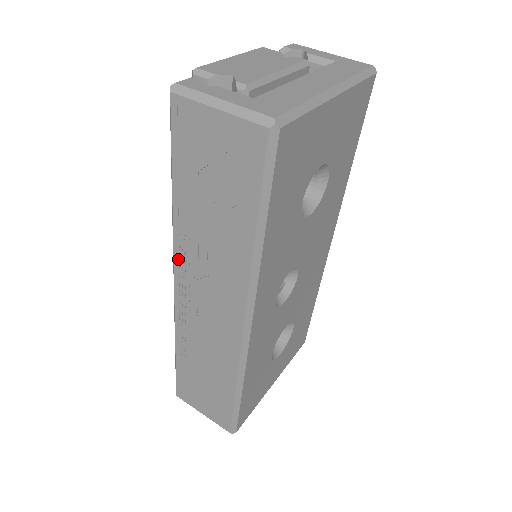
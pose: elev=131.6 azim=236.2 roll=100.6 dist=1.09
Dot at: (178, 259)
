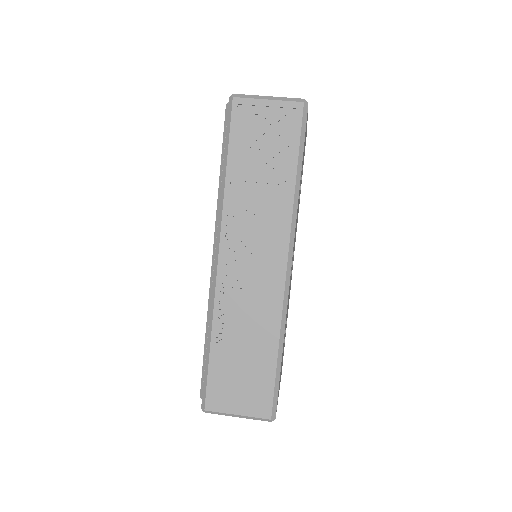
Dot at: (225, 228)
